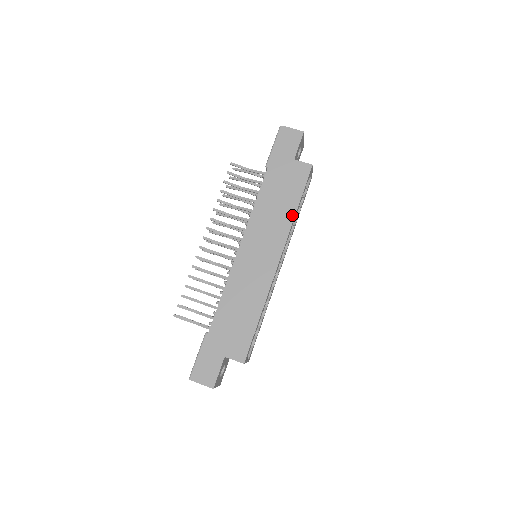
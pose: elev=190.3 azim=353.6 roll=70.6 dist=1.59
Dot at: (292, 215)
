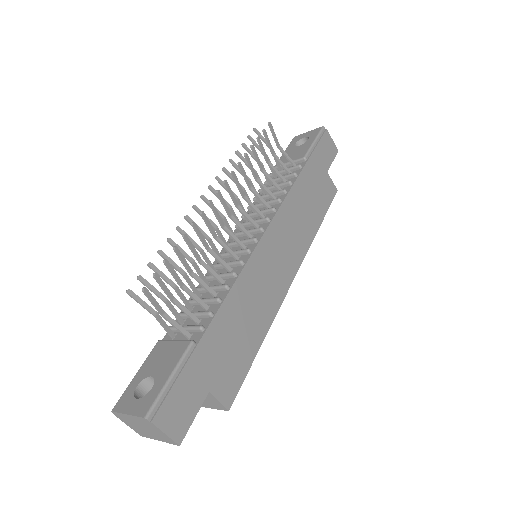
Dot at: (314, 231)
